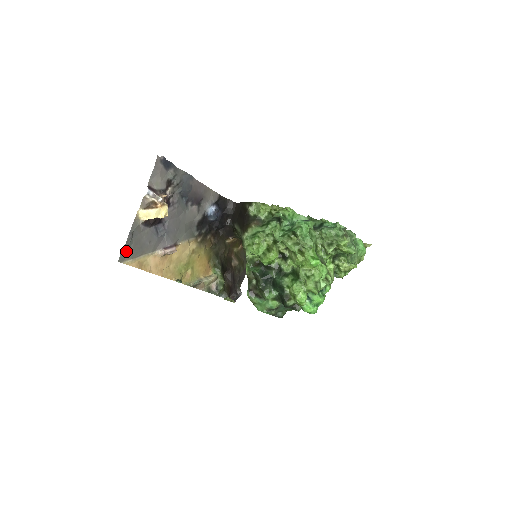
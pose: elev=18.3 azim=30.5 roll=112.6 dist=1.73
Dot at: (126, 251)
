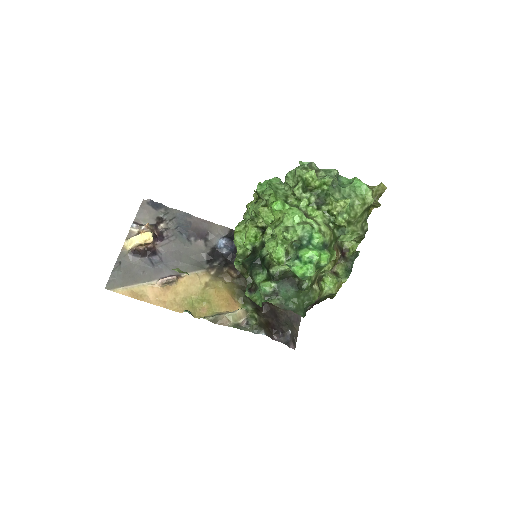
Dot at: (114, 279)
